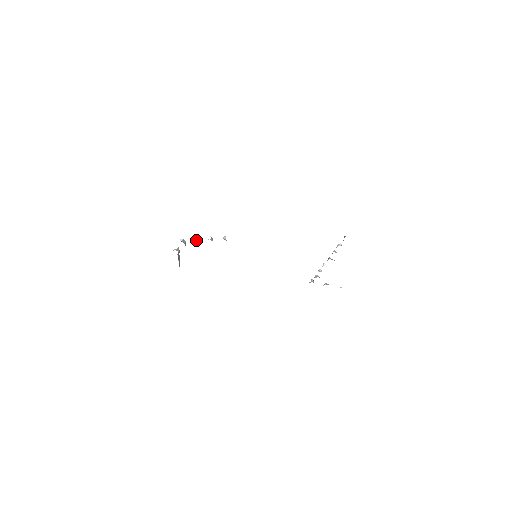
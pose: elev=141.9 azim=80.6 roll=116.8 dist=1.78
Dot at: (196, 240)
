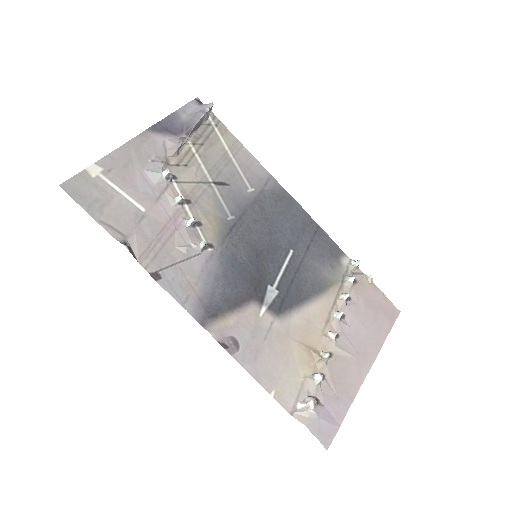
Dot at: (176, 202)
